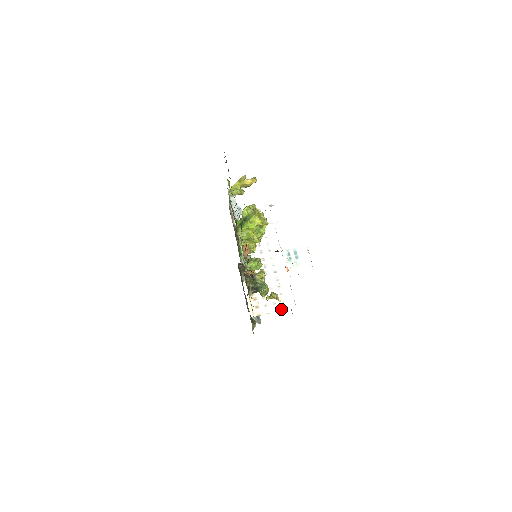
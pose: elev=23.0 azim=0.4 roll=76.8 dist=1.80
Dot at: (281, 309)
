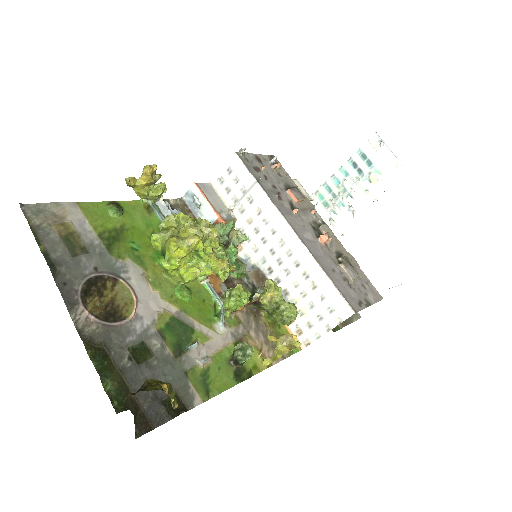
Dot at: (333, 325)
